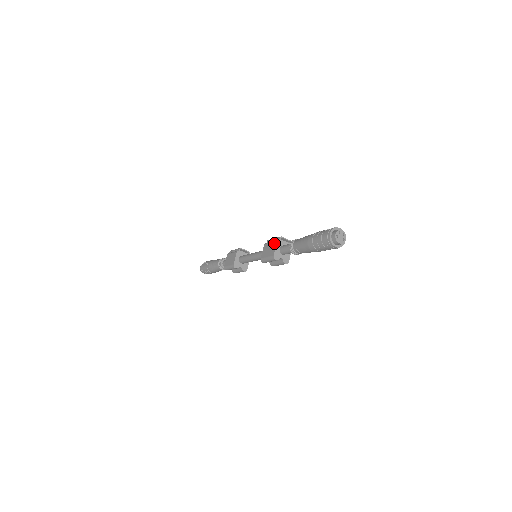
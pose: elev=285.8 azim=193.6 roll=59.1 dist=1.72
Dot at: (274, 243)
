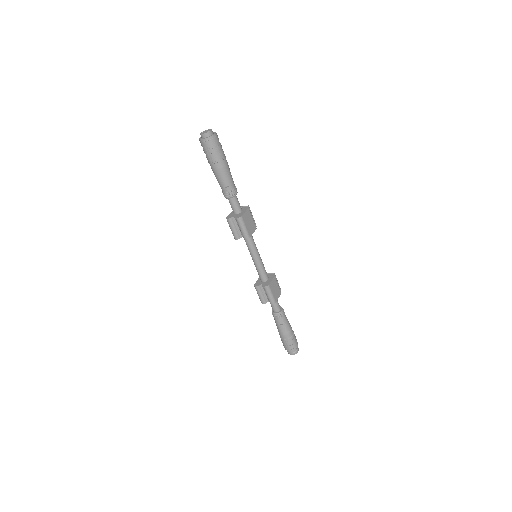
Dot at: occluded
